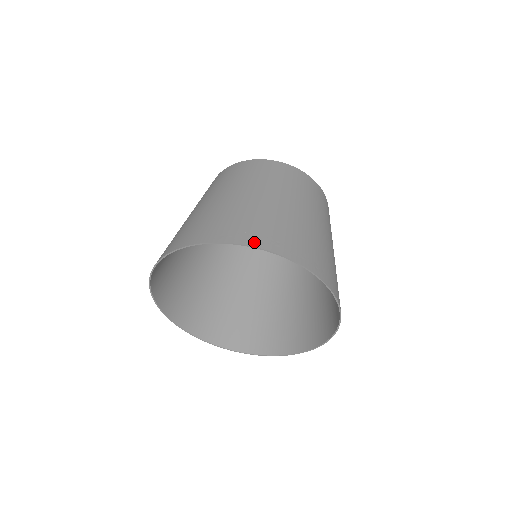
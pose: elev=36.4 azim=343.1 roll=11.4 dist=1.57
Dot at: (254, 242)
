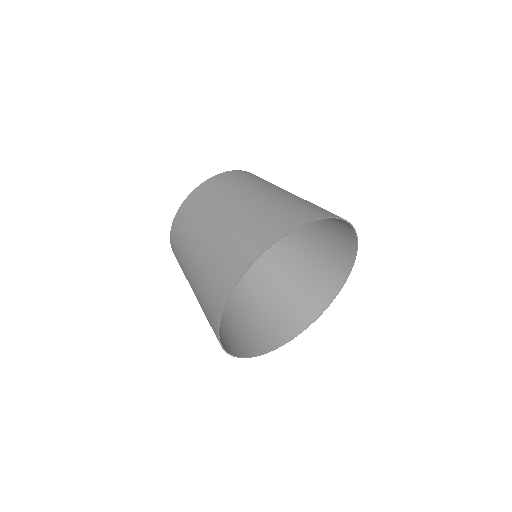
Dot at: (297, 223)
